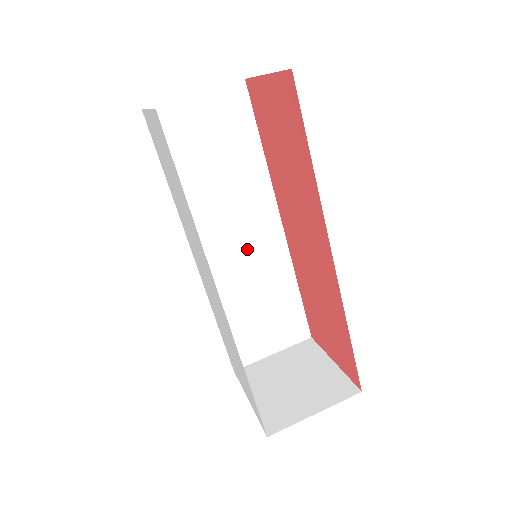
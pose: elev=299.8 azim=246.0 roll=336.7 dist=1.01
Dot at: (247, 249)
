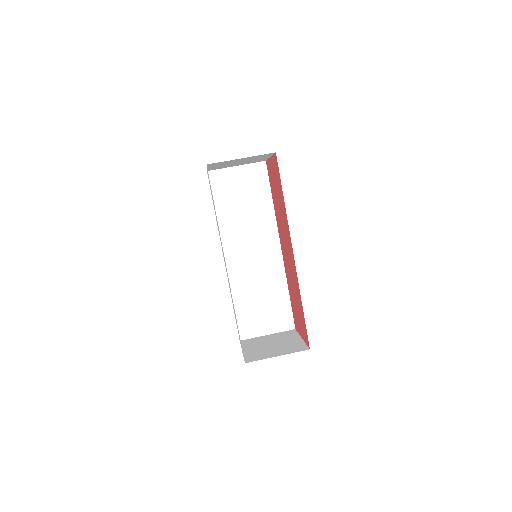
Dot at: (257, 259)
